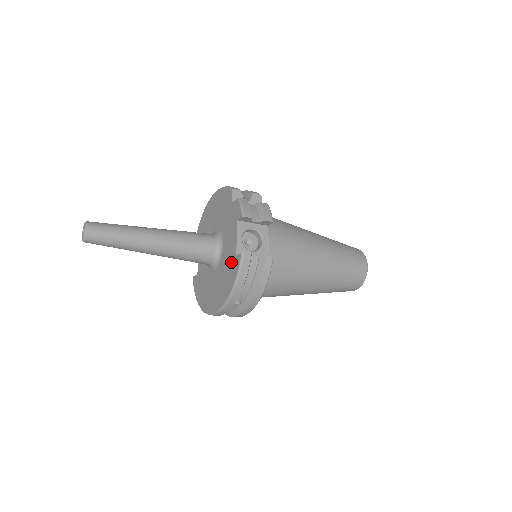
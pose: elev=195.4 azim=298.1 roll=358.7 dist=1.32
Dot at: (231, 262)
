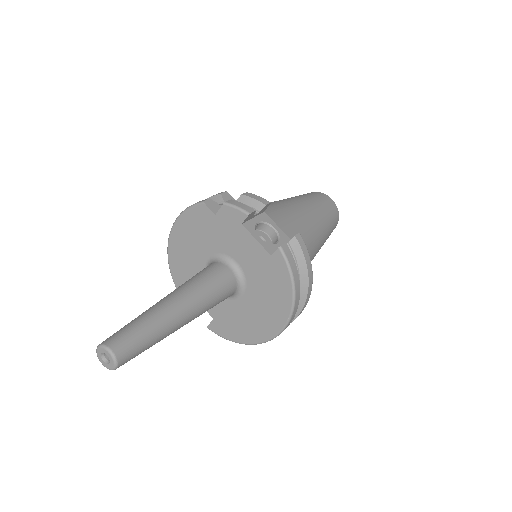
Dot at: (268, 268)
